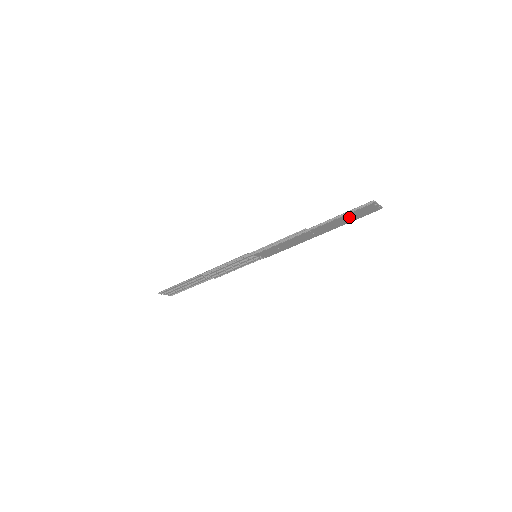
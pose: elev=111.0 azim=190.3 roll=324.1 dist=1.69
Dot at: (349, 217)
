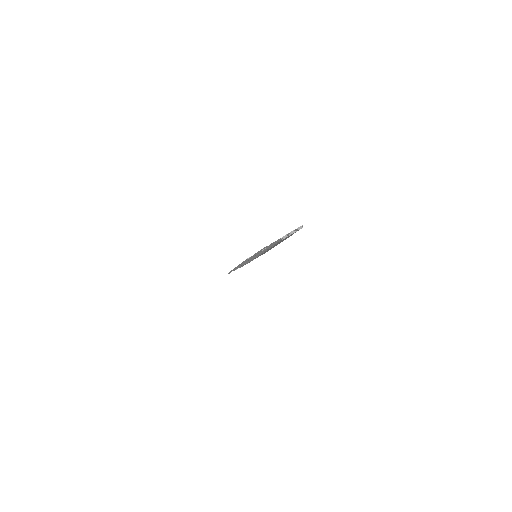
Dot at: (282, 240)
